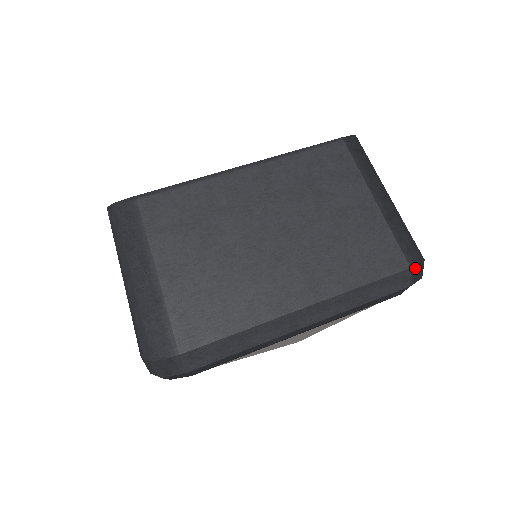
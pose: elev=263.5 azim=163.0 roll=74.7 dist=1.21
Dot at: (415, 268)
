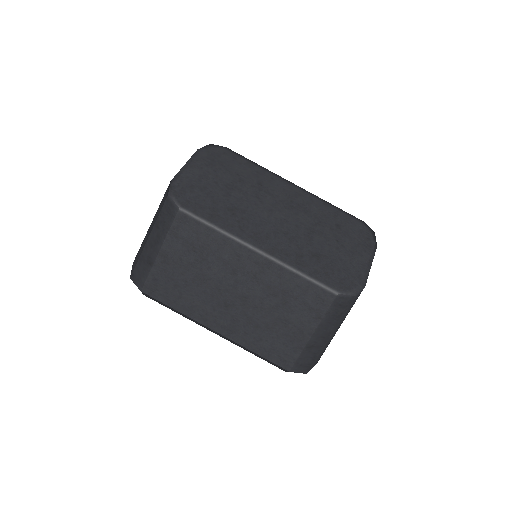
Dot at: (294, 372)
